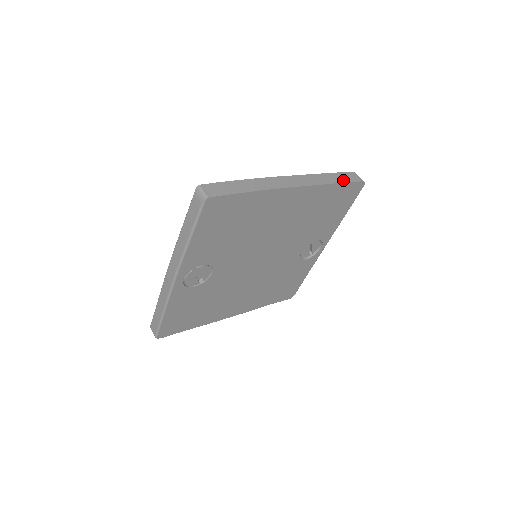
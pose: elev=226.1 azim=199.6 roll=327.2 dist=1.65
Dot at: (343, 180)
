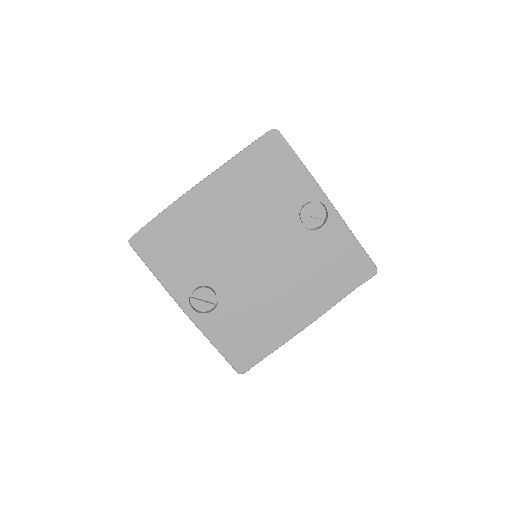
Dot at: (248, 146)
